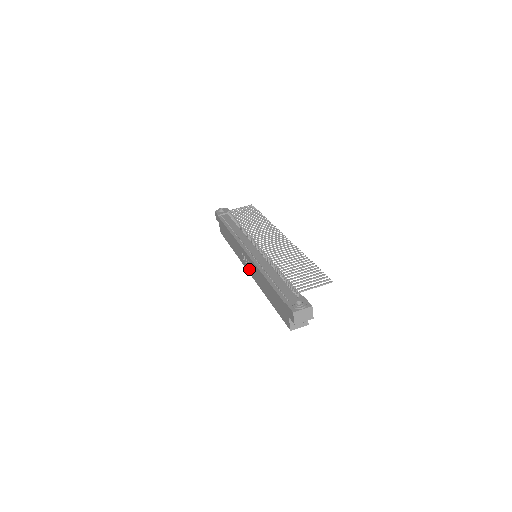
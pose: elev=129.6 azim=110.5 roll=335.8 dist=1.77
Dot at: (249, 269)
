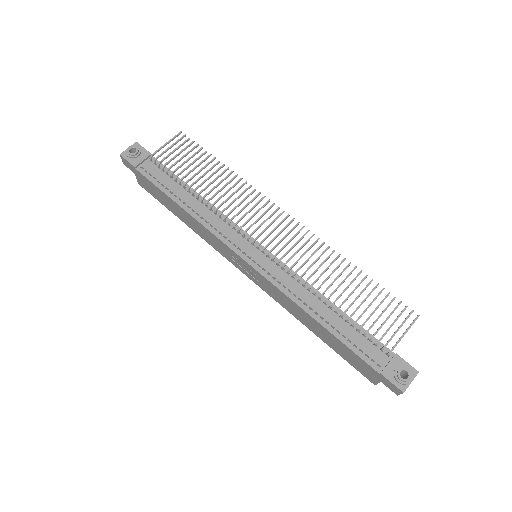
Dot at: (252, 278)
